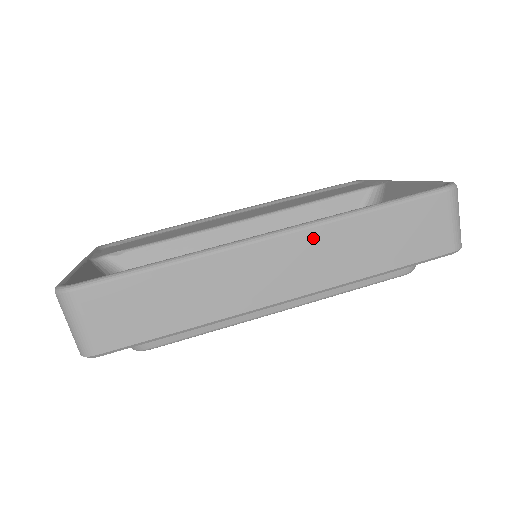
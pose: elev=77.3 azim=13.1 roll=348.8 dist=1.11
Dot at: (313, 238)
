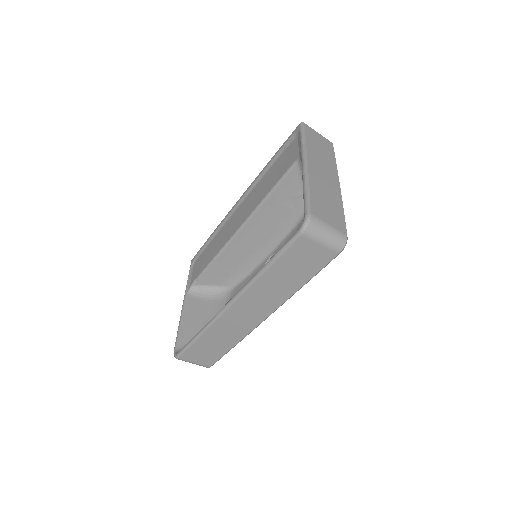
Dot at: (248, 297)
